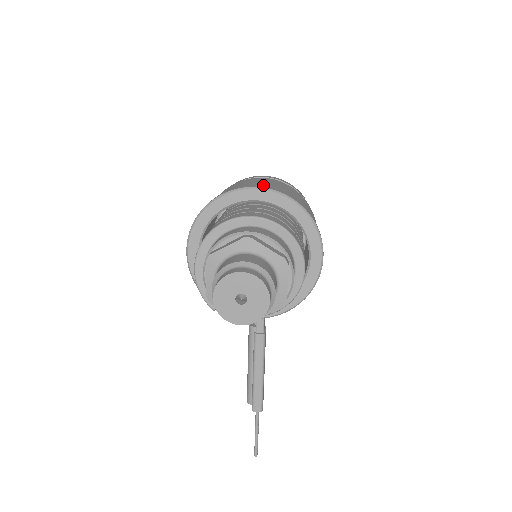
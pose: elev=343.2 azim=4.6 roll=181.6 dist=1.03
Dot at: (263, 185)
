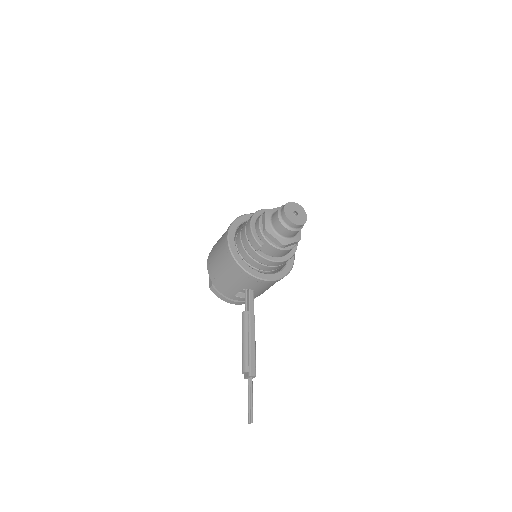
Dot at: occluded
